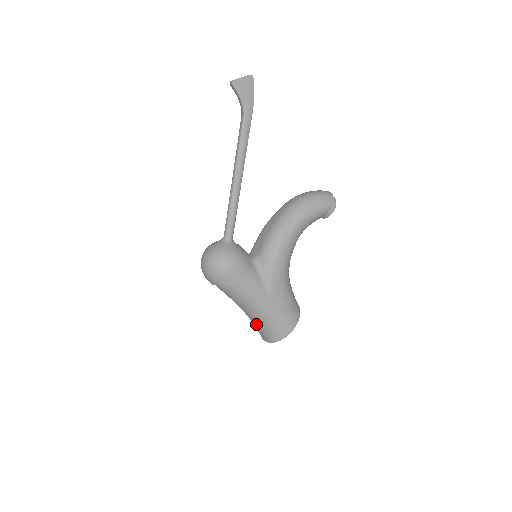
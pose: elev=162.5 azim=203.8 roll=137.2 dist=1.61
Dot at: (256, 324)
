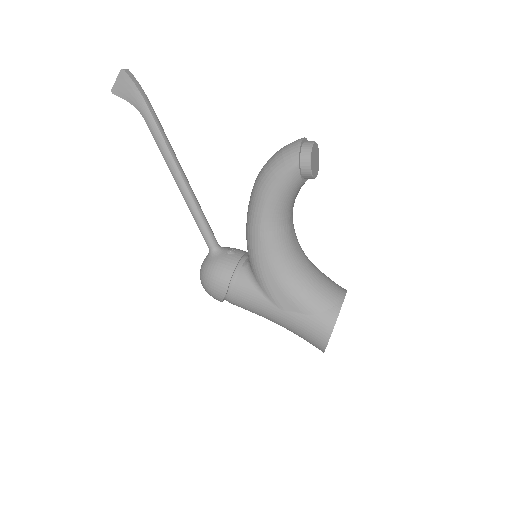
Dot at: occluded
